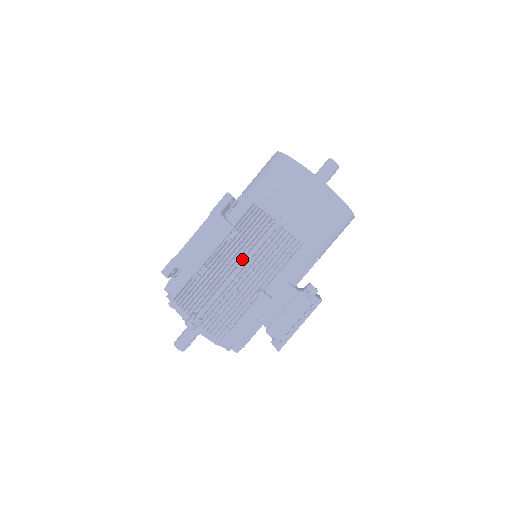
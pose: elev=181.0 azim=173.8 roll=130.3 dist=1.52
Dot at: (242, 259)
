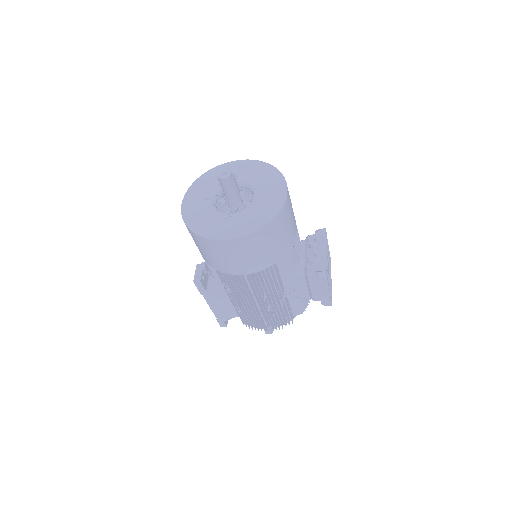
Dot at: (251, 297)
